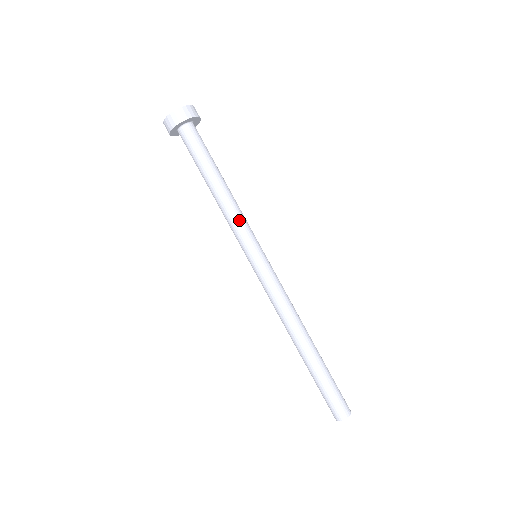
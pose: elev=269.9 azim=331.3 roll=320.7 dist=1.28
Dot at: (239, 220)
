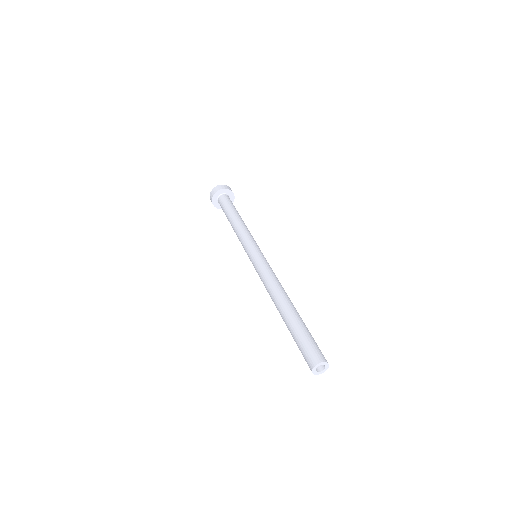
Dot at: (252, 236)
